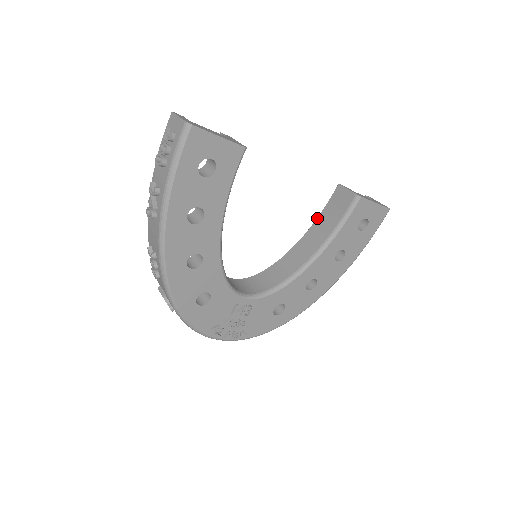
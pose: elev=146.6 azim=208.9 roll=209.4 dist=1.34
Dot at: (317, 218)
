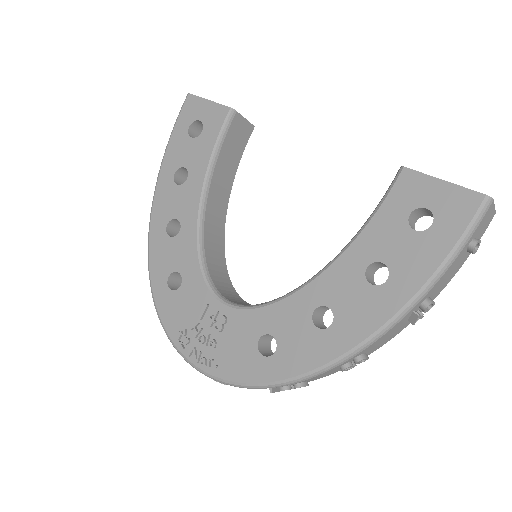
Dot at: occluded
